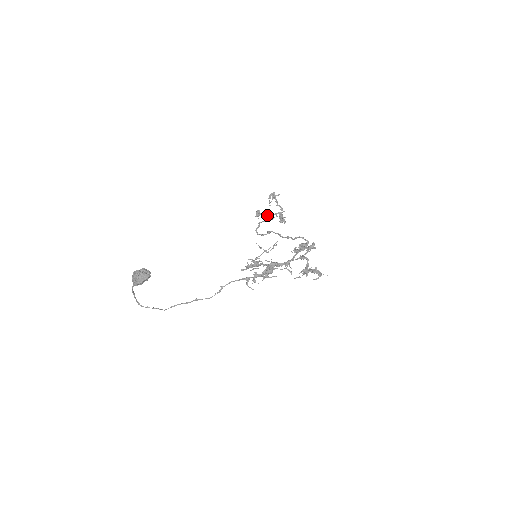
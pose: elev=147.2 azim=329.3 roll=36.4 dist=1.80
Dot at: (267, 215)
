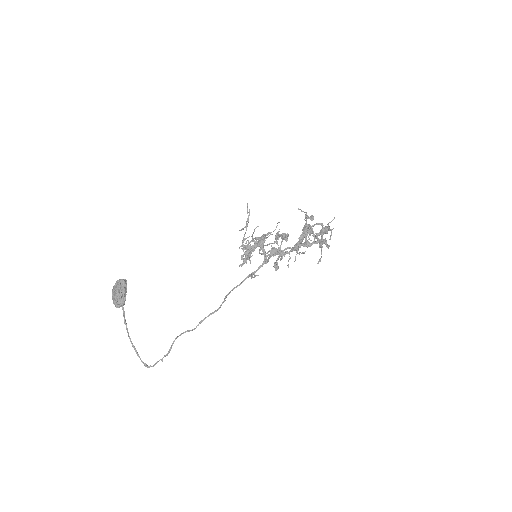
Dot at: occluded
